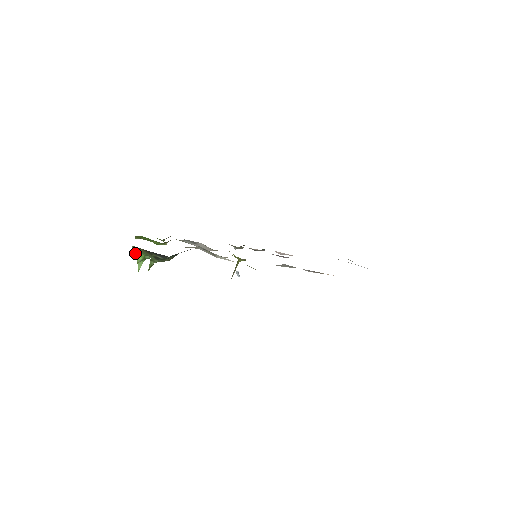
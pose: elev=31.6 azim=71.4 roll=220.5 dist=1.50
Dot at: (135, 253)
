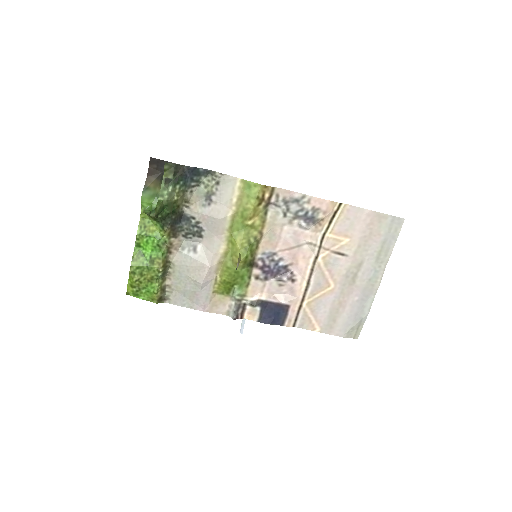
Dot at: (143, 203)
